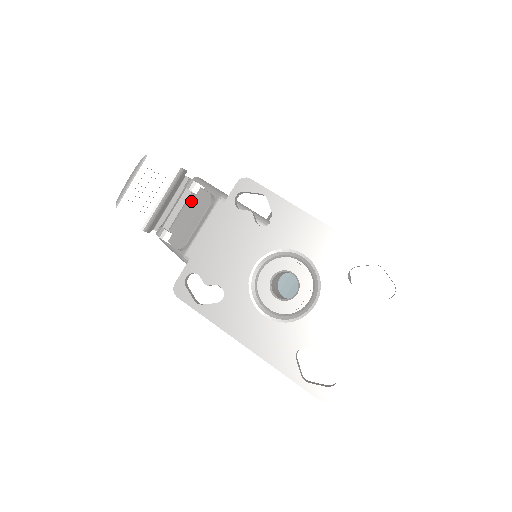
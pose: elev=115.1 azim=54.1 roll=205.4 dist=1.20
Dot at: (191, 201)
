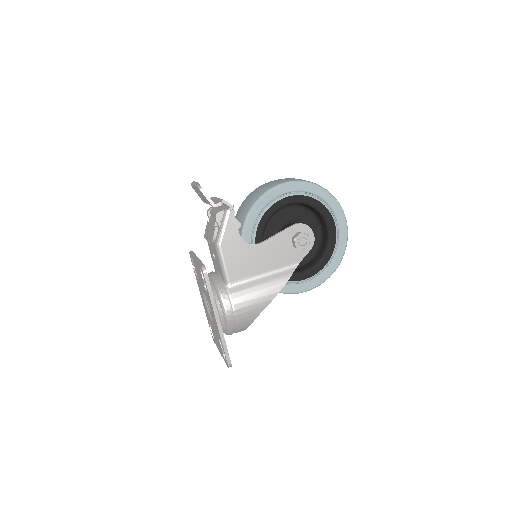
Dot at: (213, 225)
